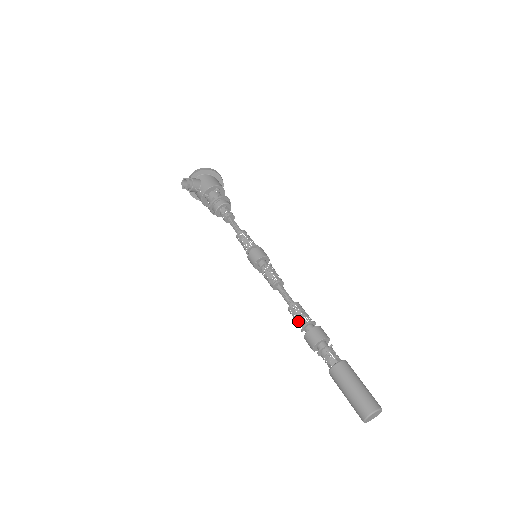
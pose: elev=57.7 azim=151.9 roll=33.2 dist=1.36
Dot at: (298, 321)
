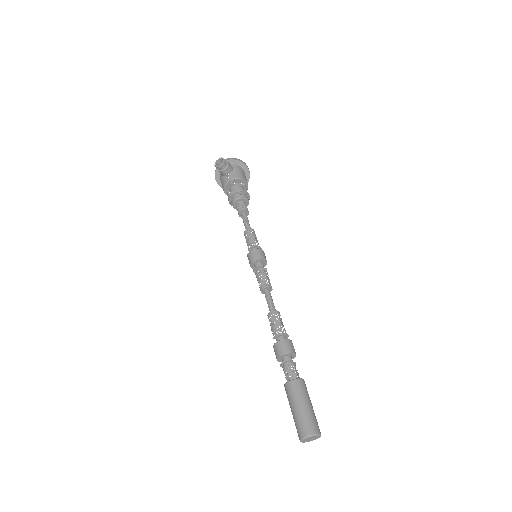
Dot at: (275, 328)
